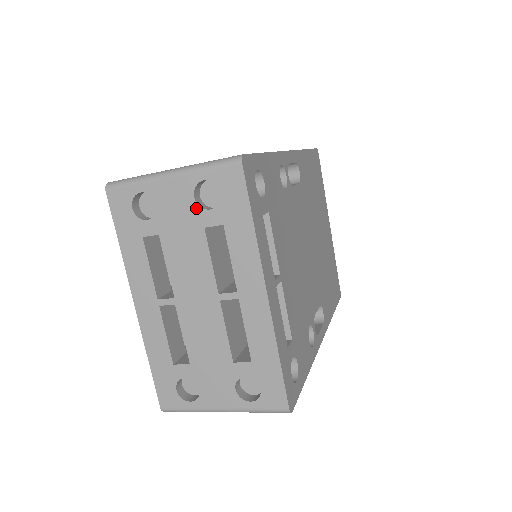
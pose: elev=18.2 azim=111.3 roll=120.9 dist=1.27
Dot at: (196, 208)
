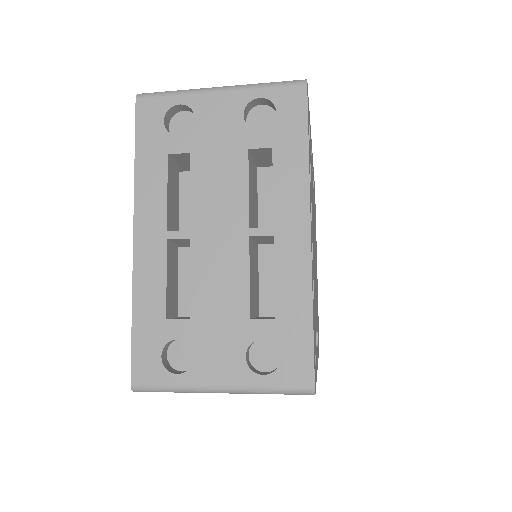
Dot at: (243, 127)
